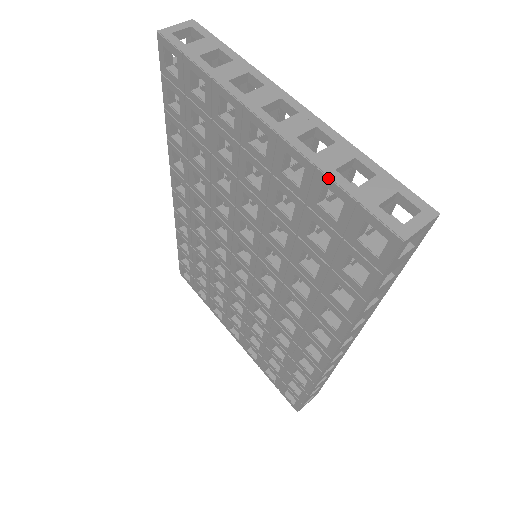
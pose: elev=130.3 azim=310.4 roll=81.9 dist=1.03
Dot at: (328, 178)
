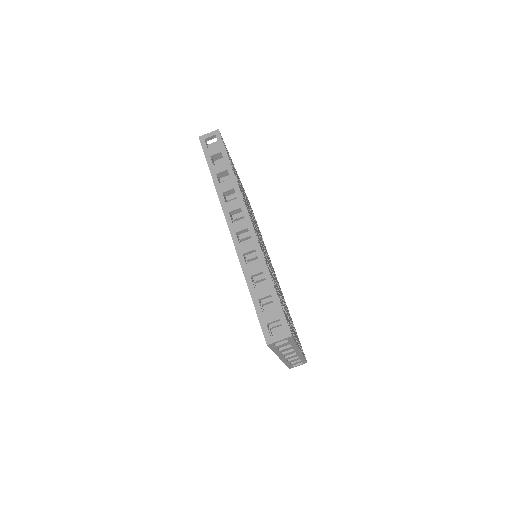
Dot at: (285, 364)
